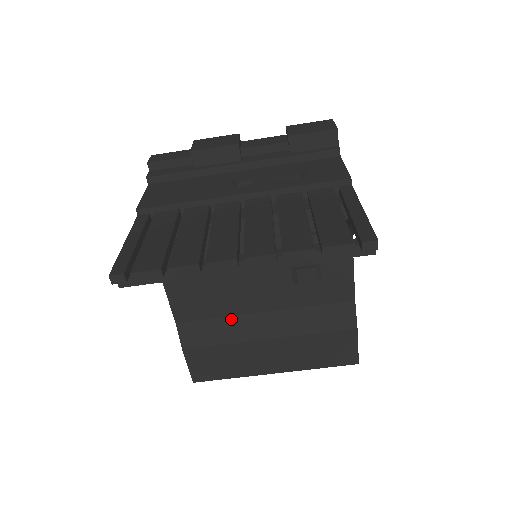
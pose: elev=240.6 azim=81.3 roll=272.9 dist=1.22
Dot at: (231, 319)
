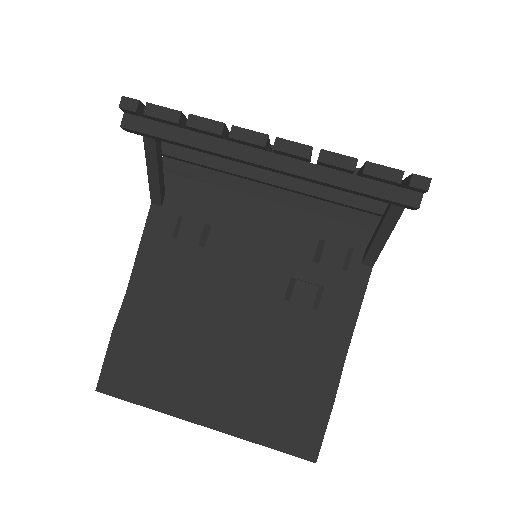
Dot at: (191, 316)
